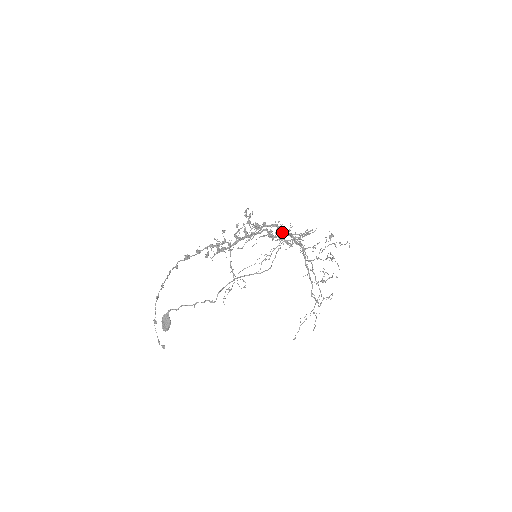
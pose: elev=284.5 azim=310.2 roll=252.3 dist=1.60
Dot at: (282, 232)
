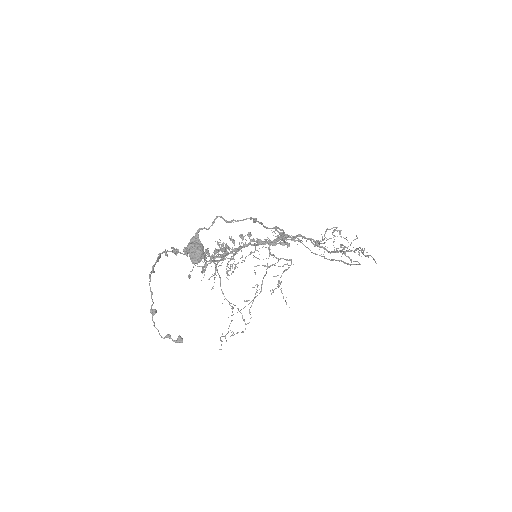
Dot at: (269, 245)
